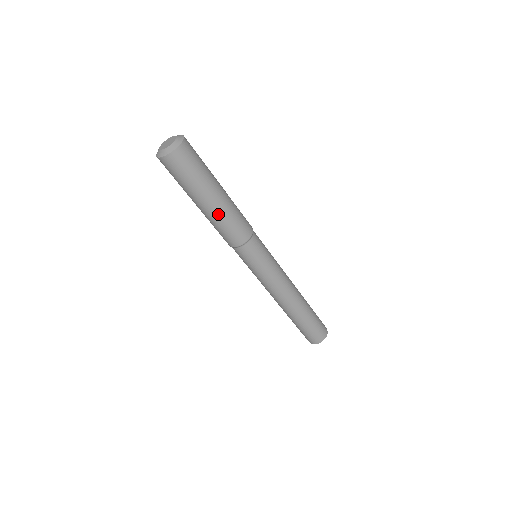
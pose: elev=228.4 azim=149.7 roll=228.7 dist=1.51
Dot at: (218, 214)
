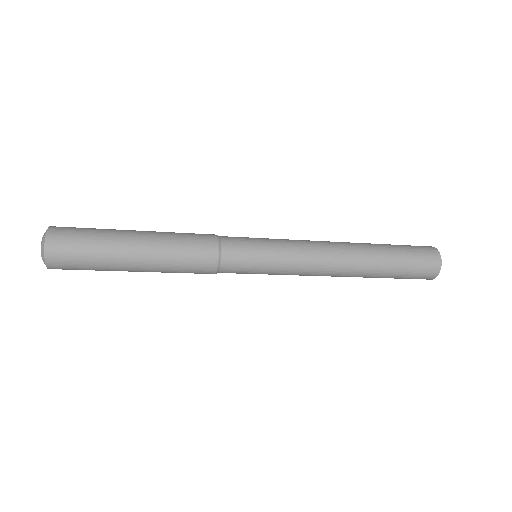
Dot at: (157, 267)
